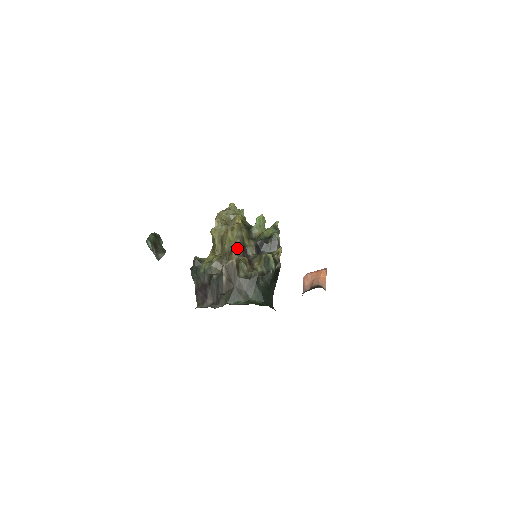
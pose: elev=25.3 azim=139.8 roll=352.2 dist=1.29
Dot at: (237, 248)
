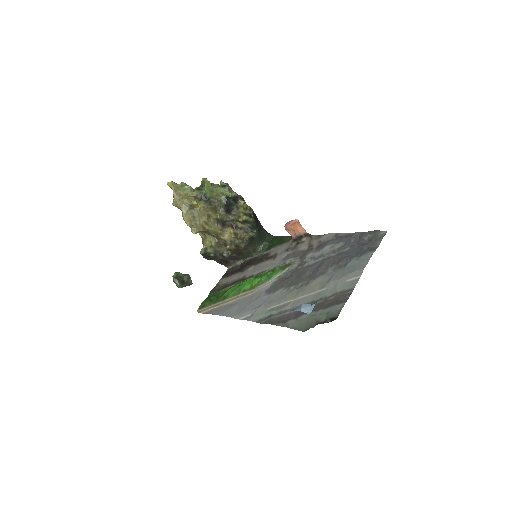
Dot at: (220, 229)
